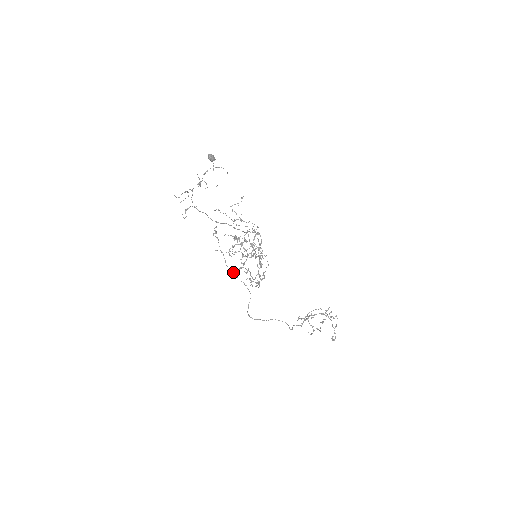
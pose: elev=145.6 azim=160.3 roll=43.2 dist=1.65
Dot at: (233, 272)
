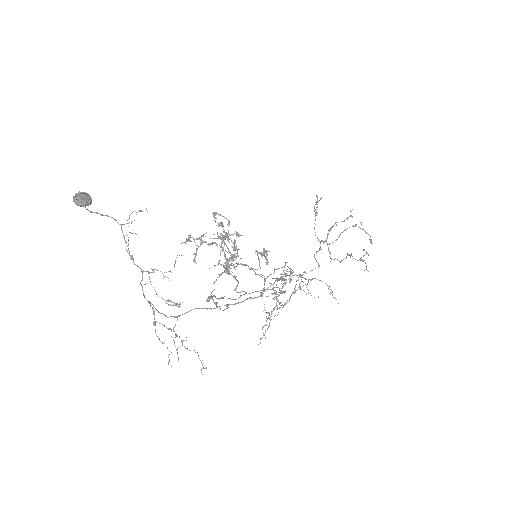
Dot at: (235, 289)
